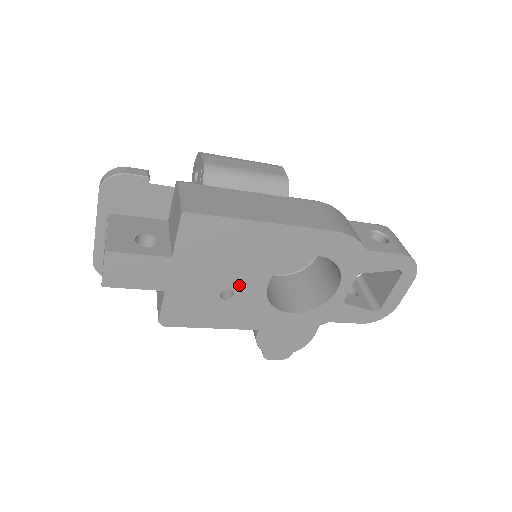
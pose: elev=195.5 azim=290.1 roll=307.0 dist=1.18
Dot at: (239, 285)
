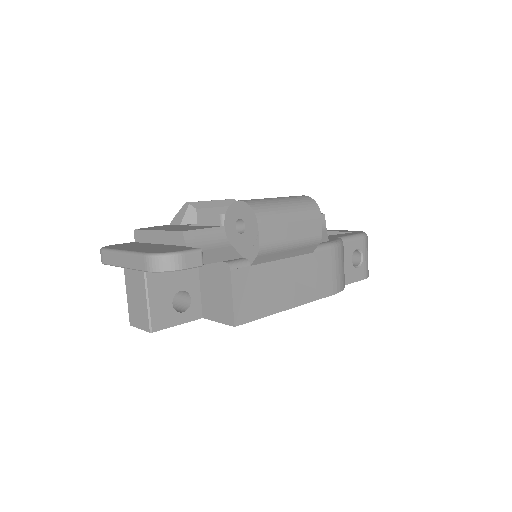
Dot at: occluded
